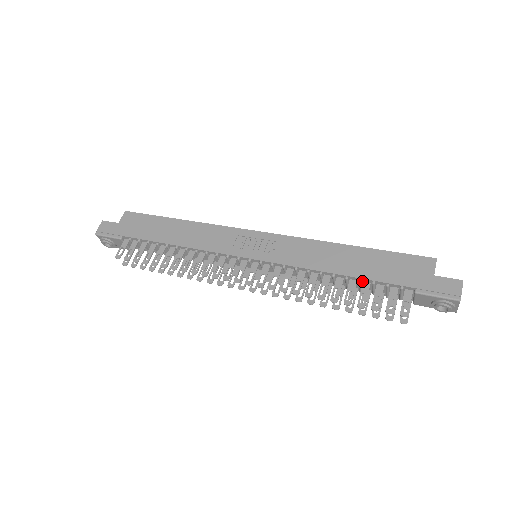
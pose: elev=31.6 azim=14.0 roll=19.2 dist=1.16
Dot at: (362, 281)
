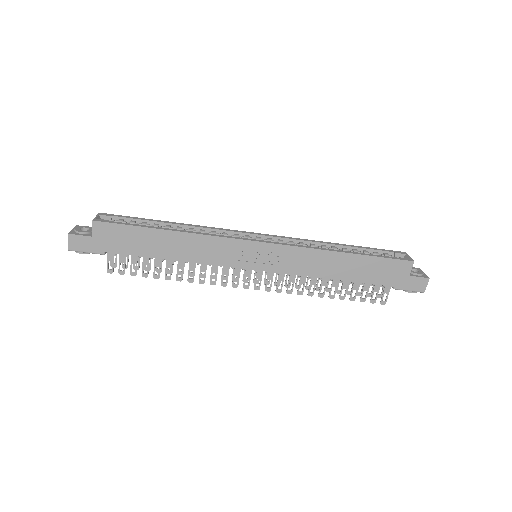
Dot at: (354, 280)
